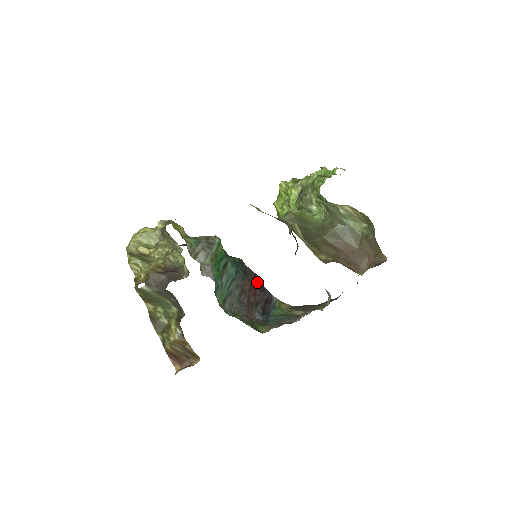
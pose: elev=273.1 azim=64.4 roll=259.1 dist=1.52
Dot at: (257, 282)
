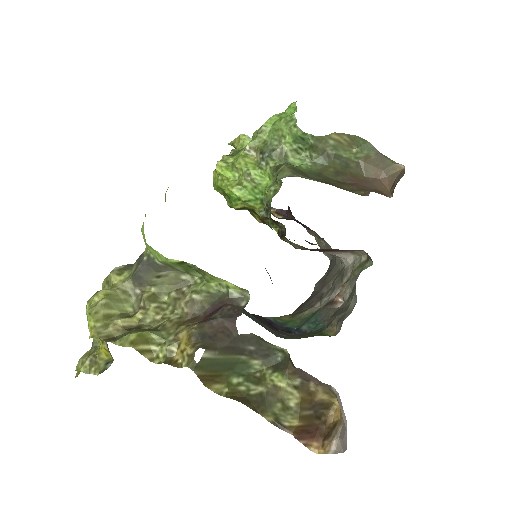
Dot at: occluded
